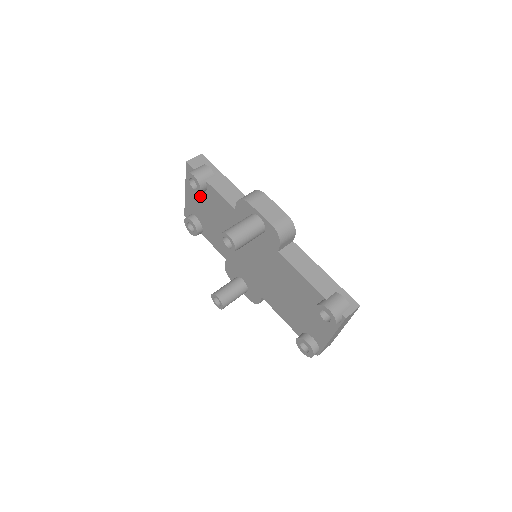
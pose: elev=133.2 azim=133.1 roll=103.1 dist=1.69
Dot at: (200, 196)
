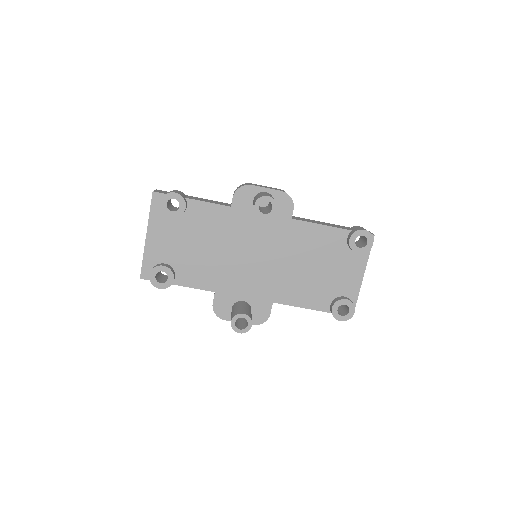
Dot at: (174, 226)
